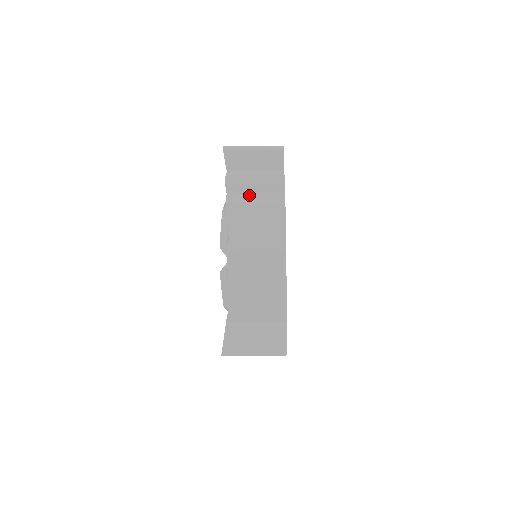
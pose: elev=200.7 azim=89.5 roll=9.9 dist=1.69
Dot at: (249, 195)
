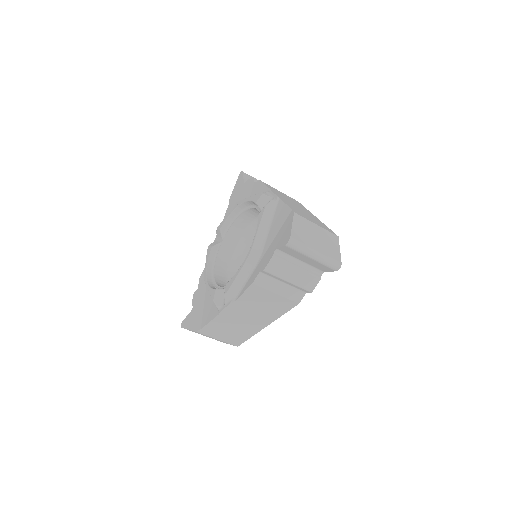
Dot at: occluded
